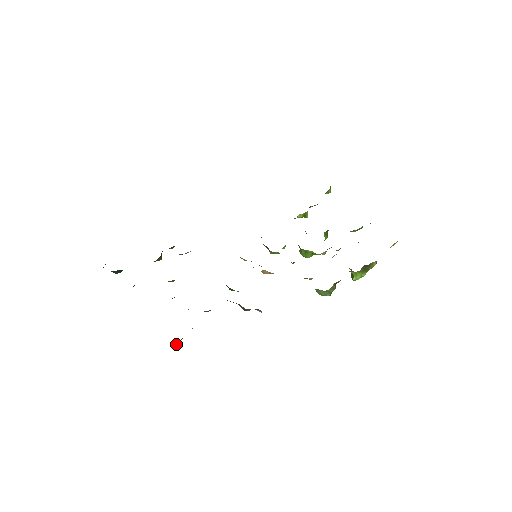
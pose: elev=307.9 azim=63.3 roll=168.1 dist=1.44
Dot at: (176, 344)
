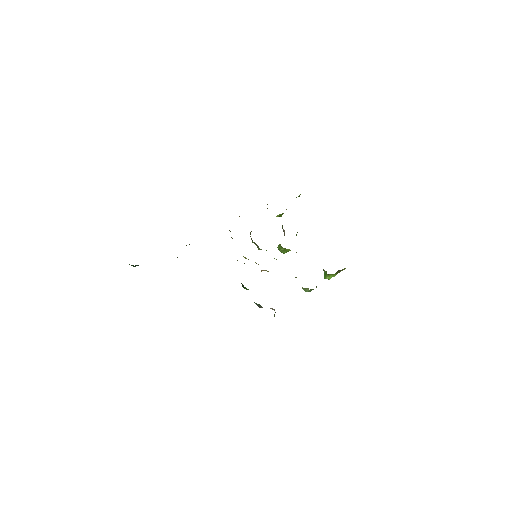
Dot at: occluded
